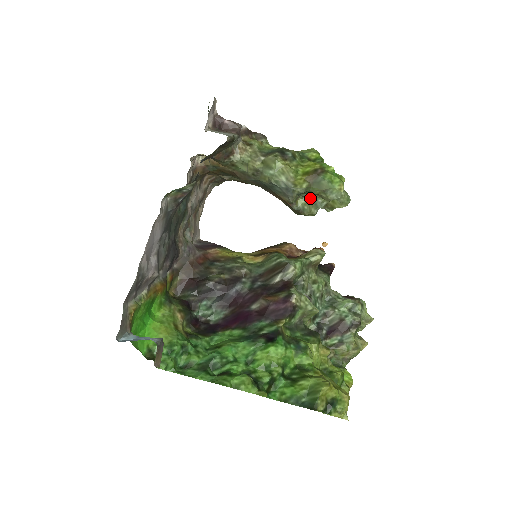
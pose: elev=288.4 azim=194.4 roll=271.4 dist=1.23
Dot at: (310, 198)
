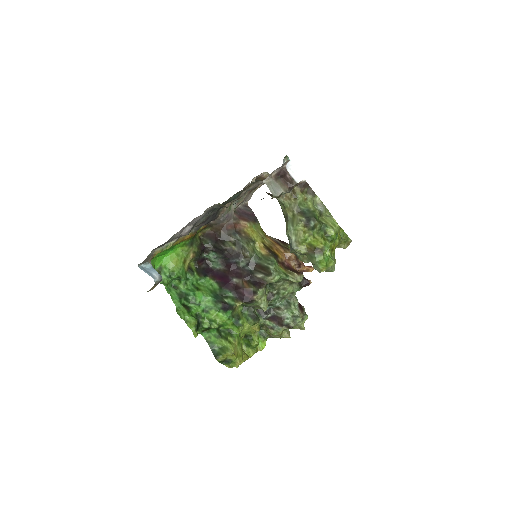
Dot at: occluded
